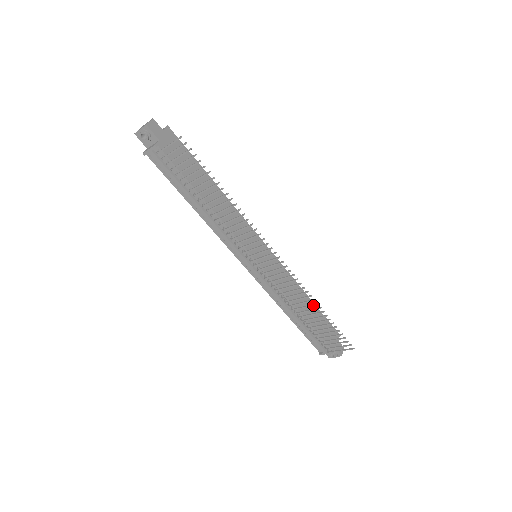
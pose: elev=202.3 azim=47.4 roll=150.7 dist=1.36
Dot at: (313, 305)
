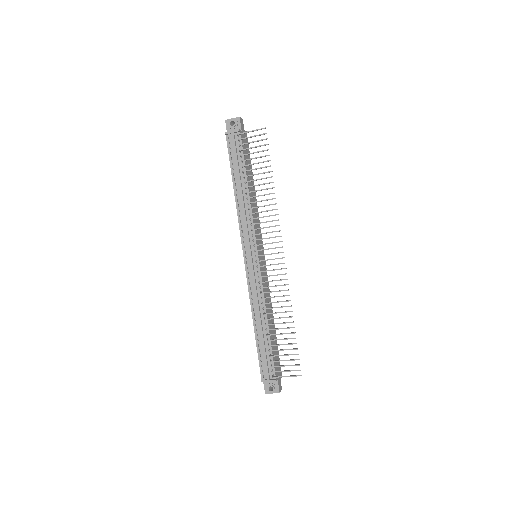
Dot at: occluded
